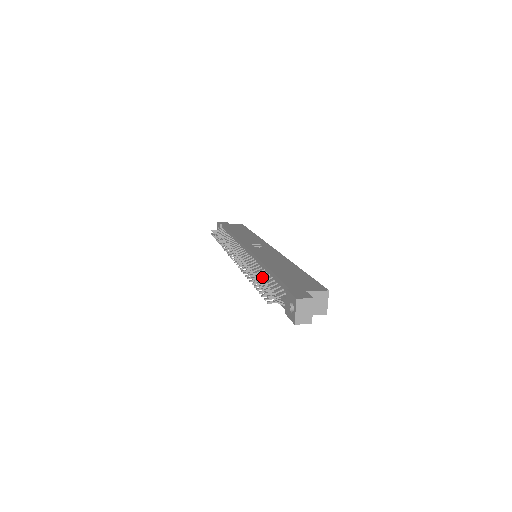
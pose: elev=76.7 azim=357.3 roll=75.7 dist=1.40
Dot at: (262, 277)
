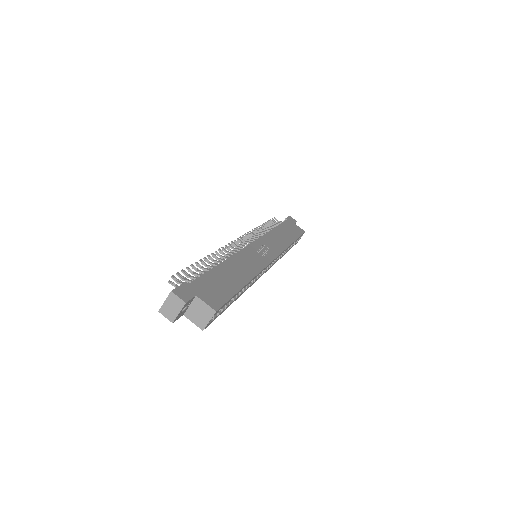
Dot at: (208, 265)
